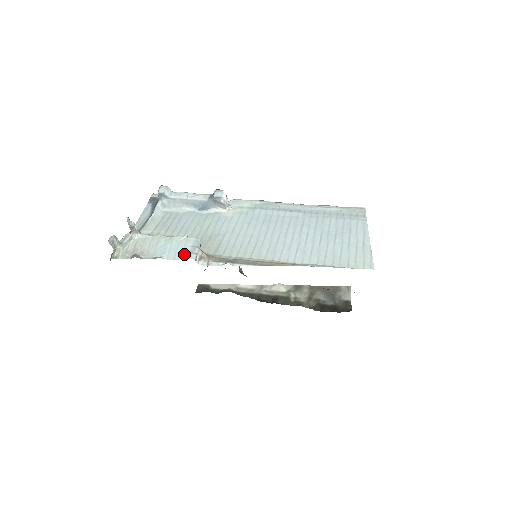
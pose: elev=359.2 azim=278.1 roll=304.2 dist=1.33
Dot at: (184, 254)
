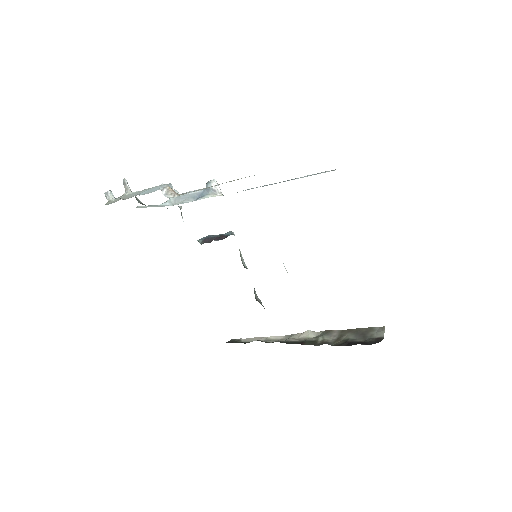
Dot at: (155, 190)
